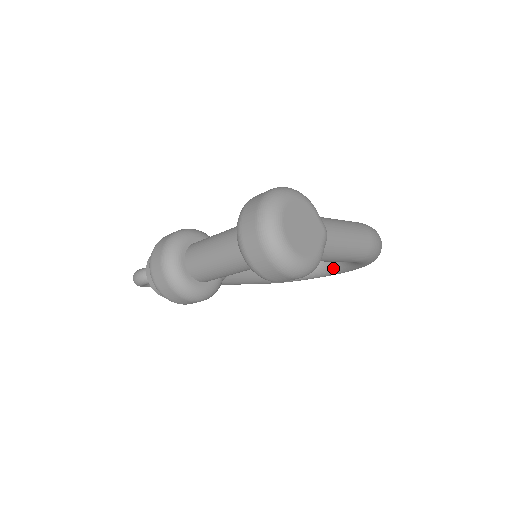
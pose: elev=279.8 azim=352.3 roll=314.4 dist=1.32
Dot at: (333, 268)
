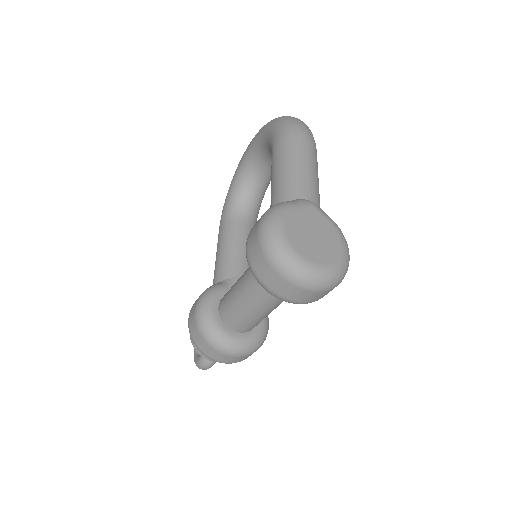
Dot at: occluded
